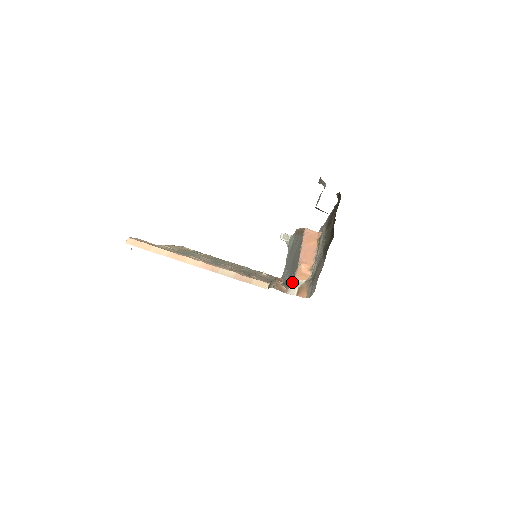
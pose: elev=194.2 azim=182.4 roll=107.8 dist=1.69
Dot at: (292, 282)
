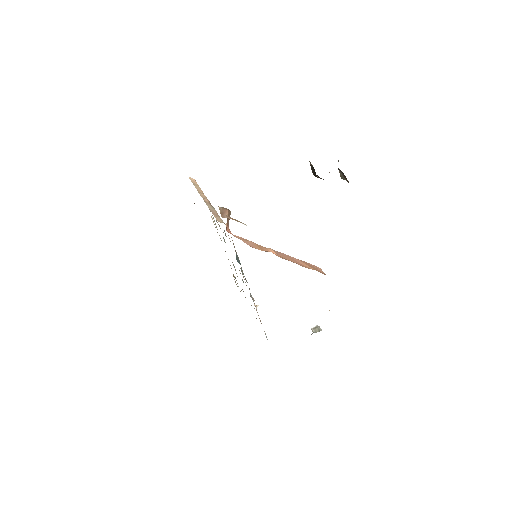
Dot at: (244, 239)
